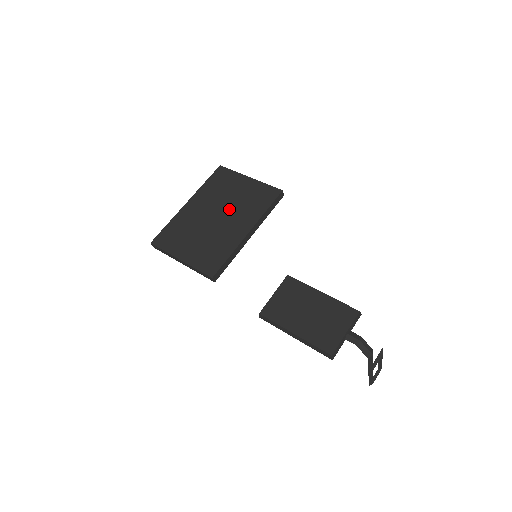
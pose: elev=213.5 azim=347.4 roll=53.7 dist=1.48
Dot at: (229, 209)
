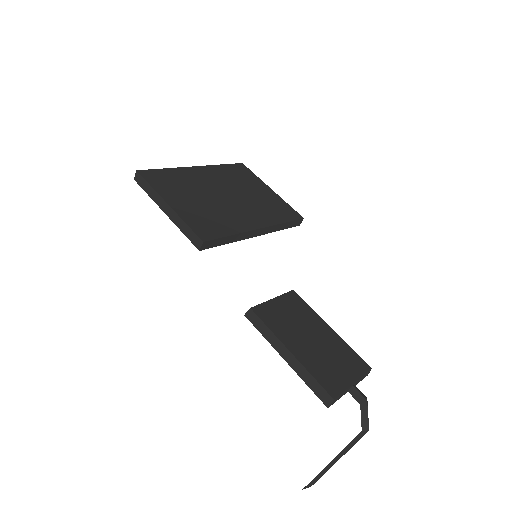
Dot at: (242, 198)
